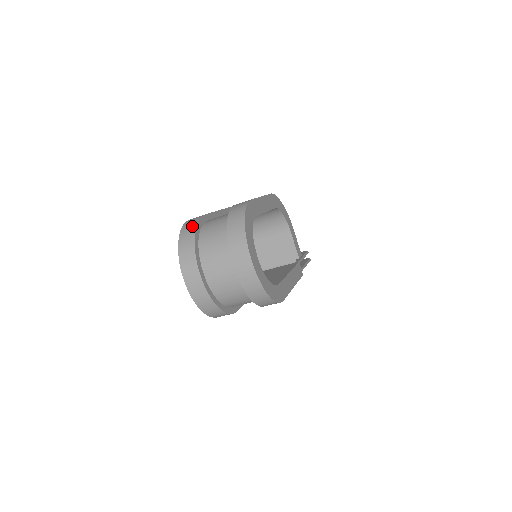
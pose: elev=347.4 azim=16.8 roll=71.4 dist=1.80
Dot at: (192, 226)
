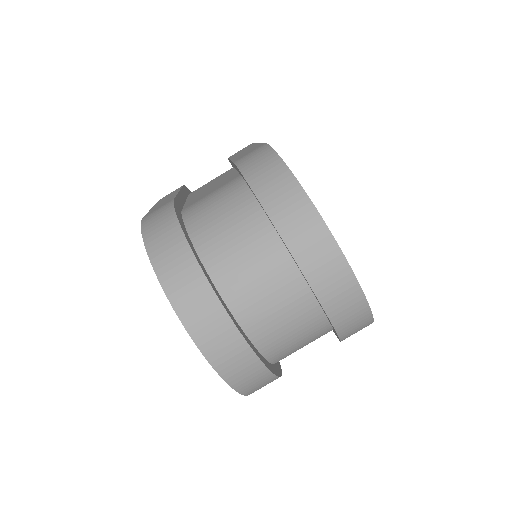
Dot at: (168, 225)
